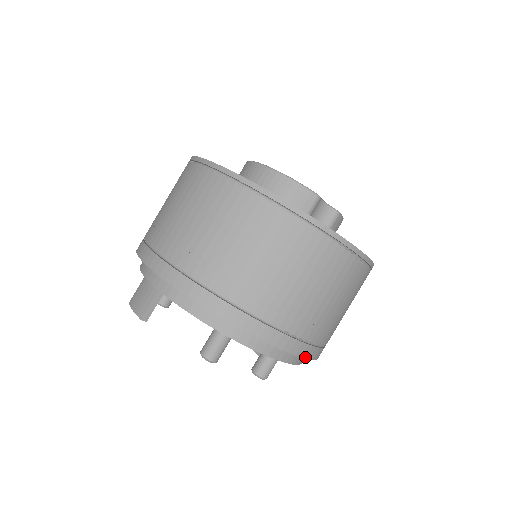
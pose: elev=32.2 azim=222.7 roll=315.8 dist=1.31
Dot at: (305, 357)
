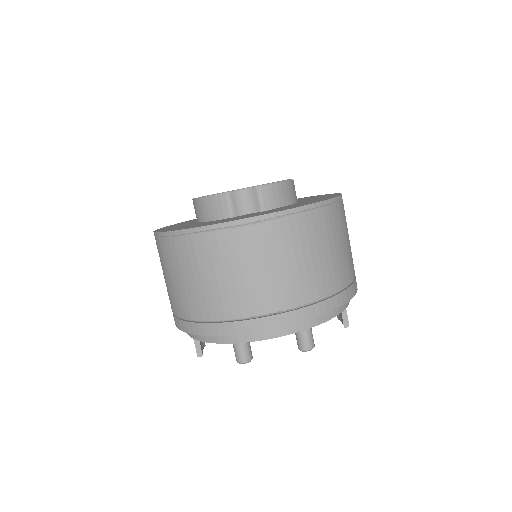
Dot at: (295, 322)
